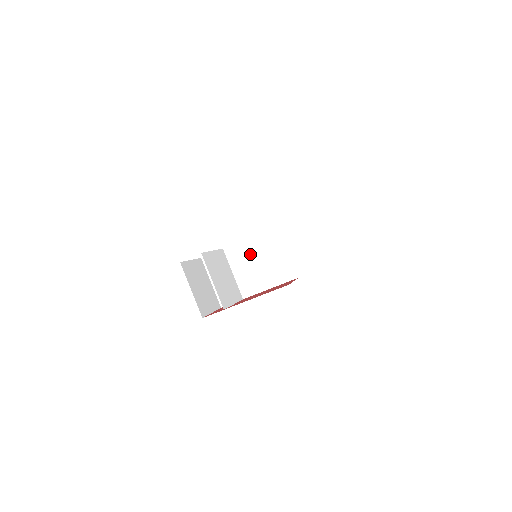
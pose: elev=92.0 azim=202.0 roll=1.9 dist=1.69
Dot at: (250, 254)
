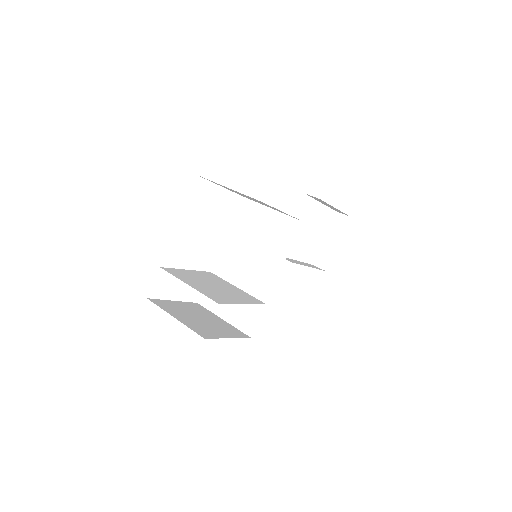
Dot at: (238, 250)
